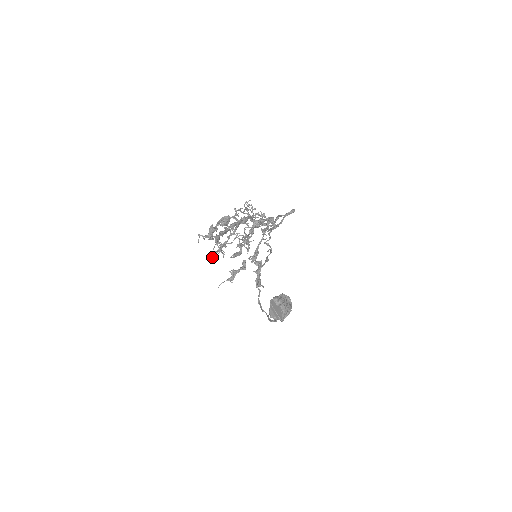
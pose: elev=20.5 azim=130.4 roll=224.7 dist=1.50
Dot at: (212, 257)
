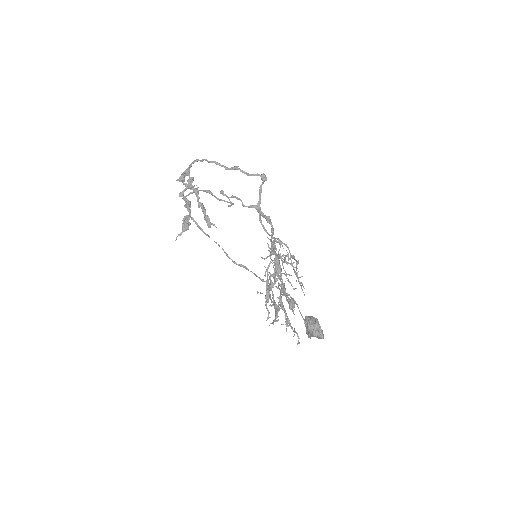
Dot at: (268, 318)
